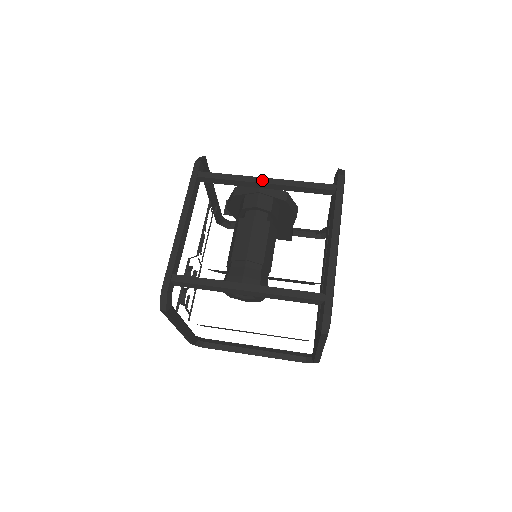
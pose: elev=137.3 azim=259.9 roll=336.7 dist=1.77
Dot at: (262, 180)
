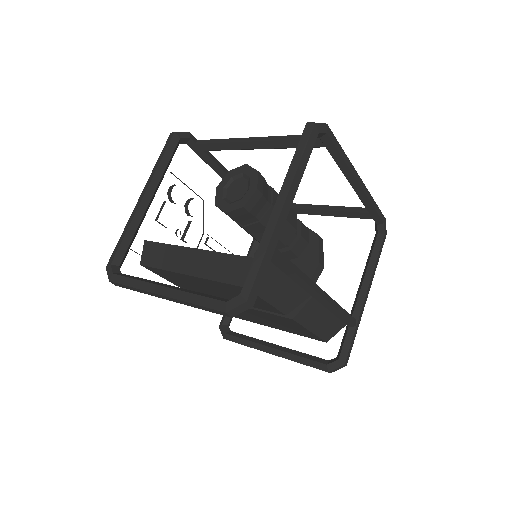
Dot at: (309, 205)
